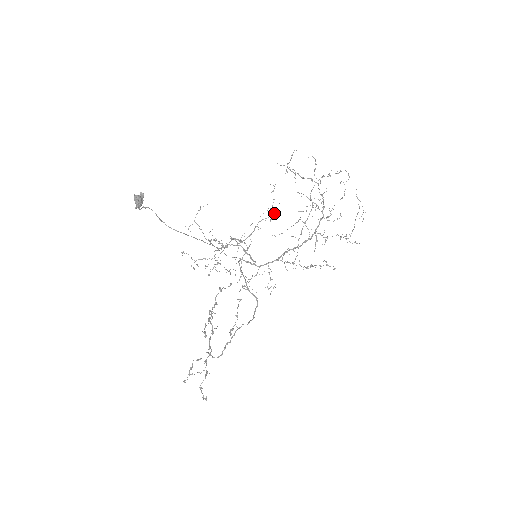
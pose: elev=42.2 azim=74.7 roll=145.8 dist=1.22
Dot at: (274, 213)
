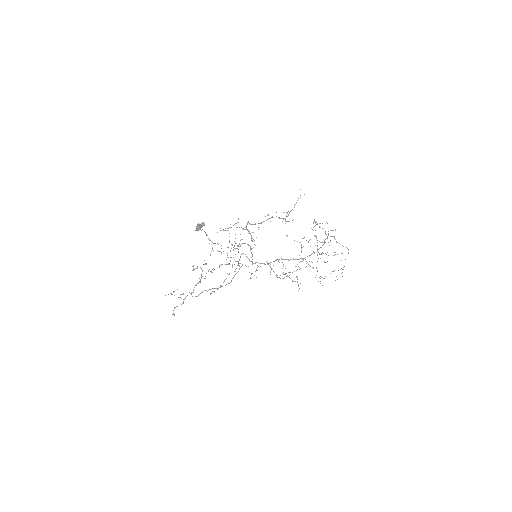
Dot at: (287, 221)
